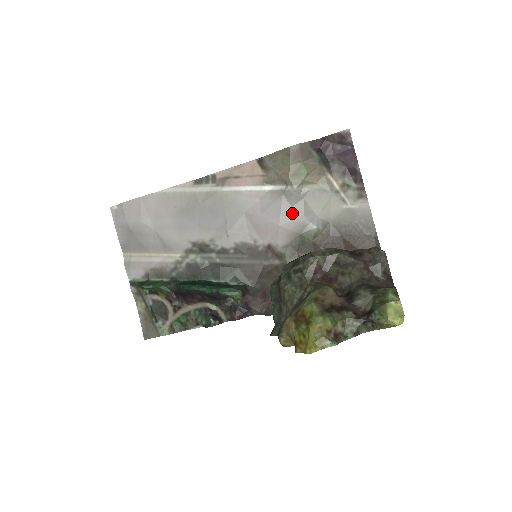
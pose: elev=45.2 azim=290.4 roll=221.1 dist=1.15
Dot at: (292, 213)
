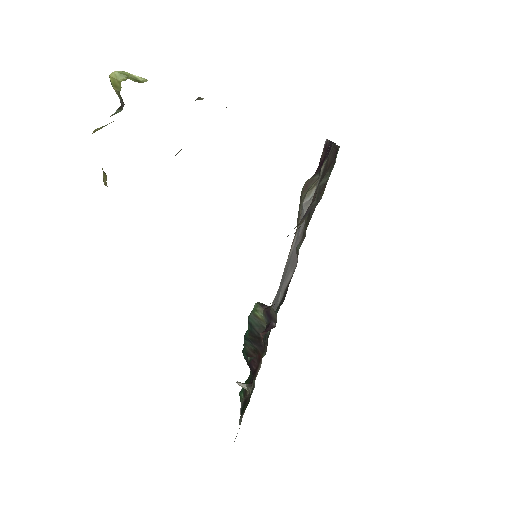
Dot at: occluded
